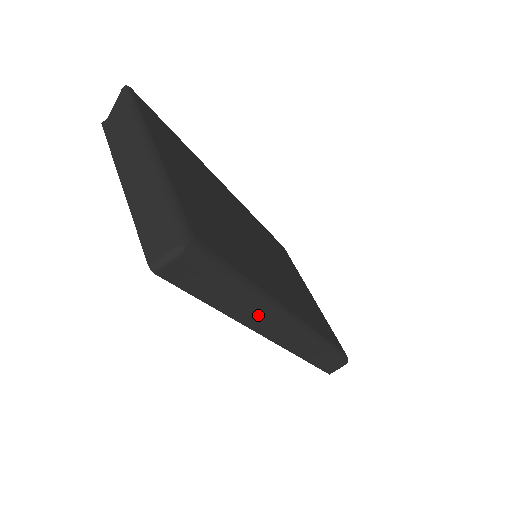
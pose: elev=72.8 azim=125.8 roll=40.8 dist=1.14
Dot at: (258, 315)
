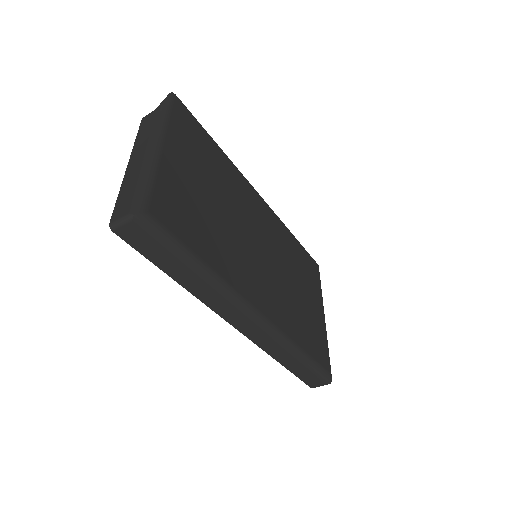
Dot at: (215, 297)
